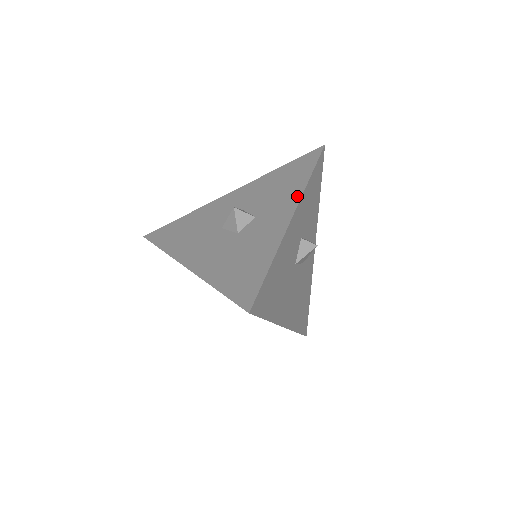
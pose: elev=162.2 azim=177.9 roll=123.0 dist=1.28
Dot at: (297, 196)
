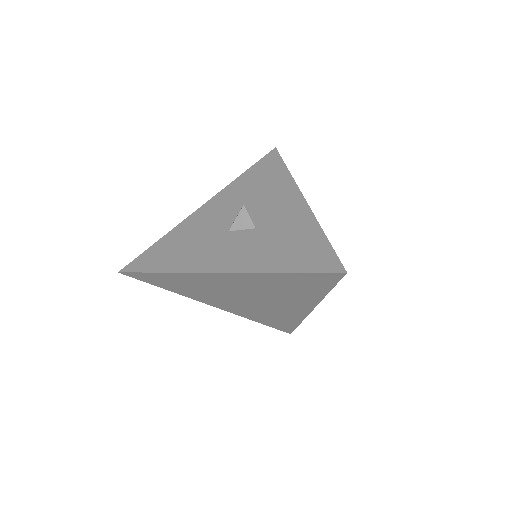
Dot at: (292, 185)
